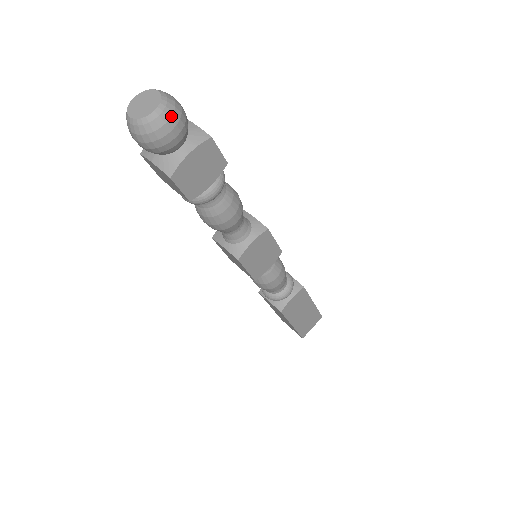
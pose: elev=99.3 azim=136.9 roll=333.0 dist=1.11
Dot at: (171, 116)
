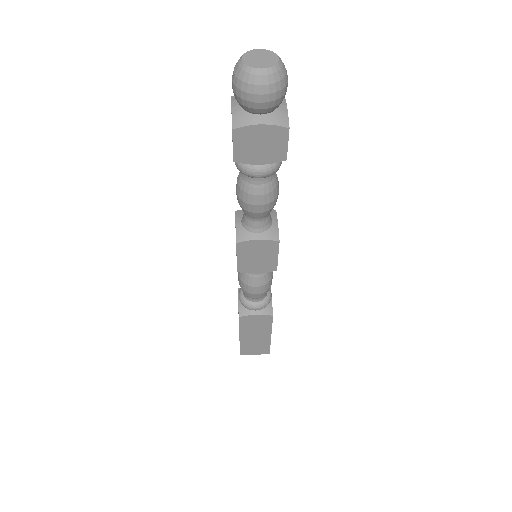
Dot at: (271, 84)
